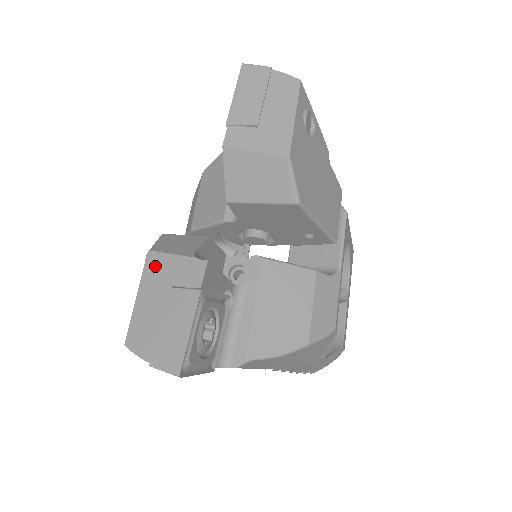
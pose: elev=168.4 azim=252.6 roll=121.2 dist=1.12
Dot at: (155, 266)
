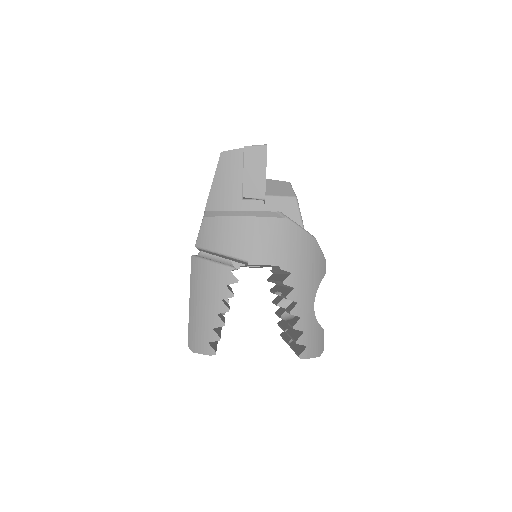
Dot at: occluded
